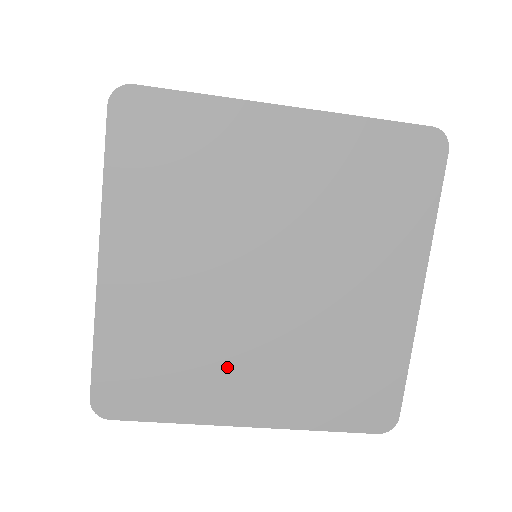
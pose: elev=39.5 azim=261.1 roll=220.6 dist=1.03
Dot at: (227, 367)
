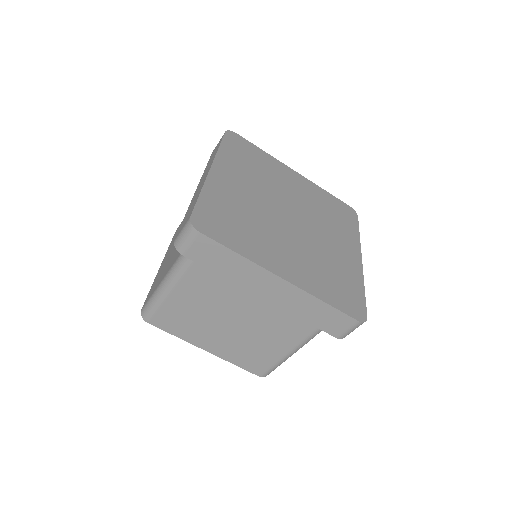
Dot at: (271, 242)
